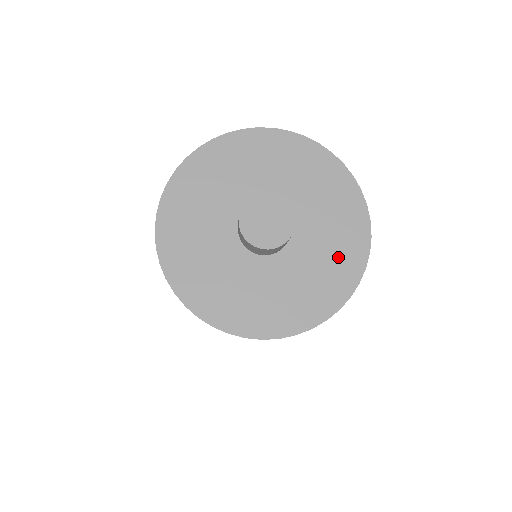
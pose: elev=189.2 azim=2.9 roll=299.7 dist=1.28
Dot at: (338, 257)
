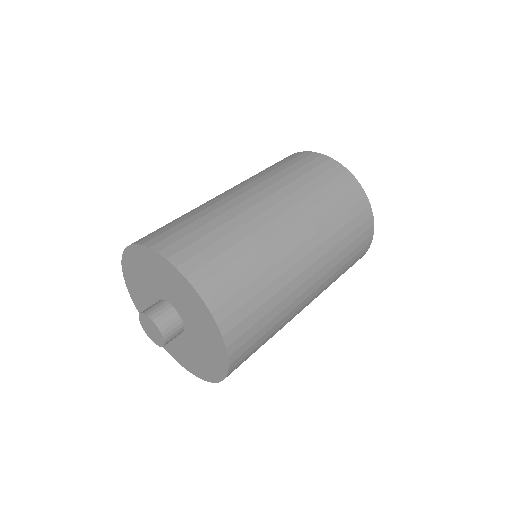
Dot at: (211, 356)
